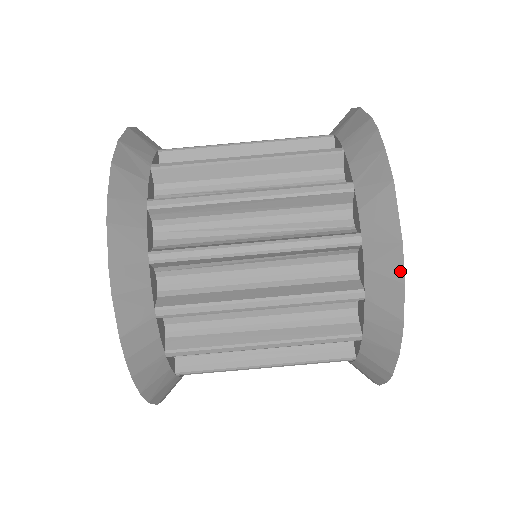
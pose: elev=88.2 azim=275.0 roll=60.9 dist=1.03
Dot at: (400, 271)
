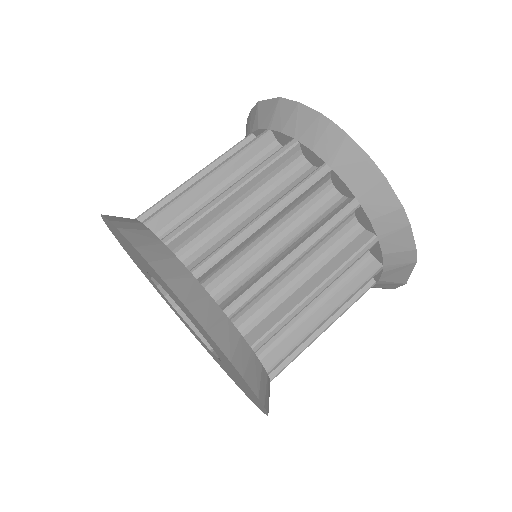
Dot at: (291, 104)
